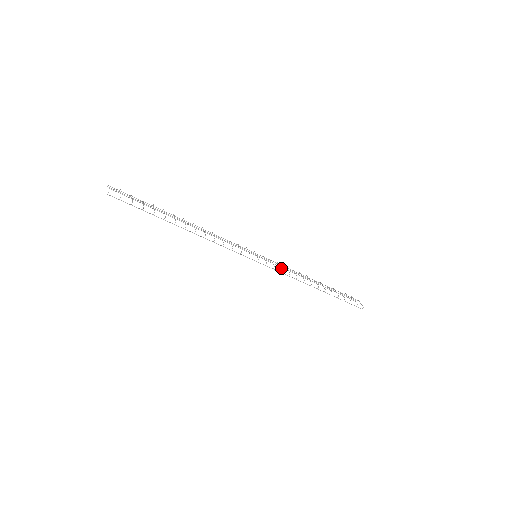
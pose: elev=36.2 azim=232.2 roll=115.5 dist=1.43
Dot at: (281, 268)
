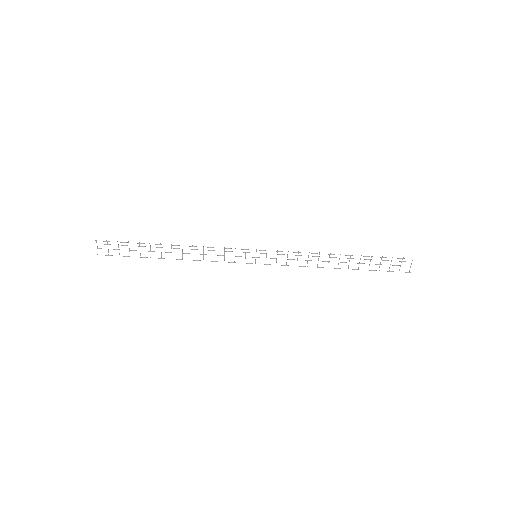
Dot at: occluded
